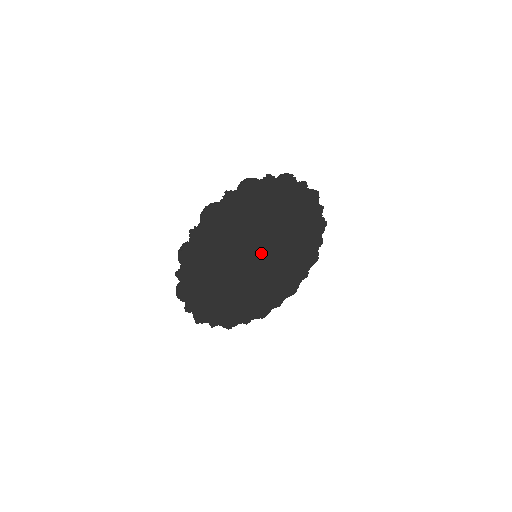
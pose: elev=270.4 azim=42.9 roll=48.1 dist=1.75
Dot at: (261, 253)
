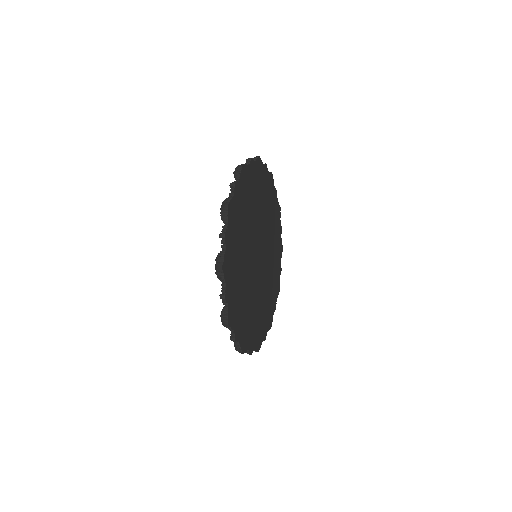
Dot at: (258, 250)
